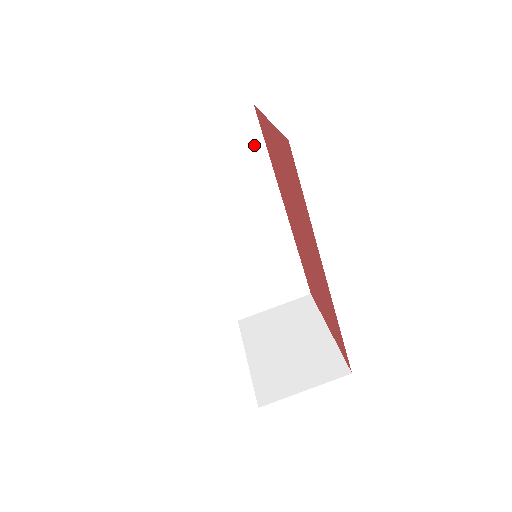
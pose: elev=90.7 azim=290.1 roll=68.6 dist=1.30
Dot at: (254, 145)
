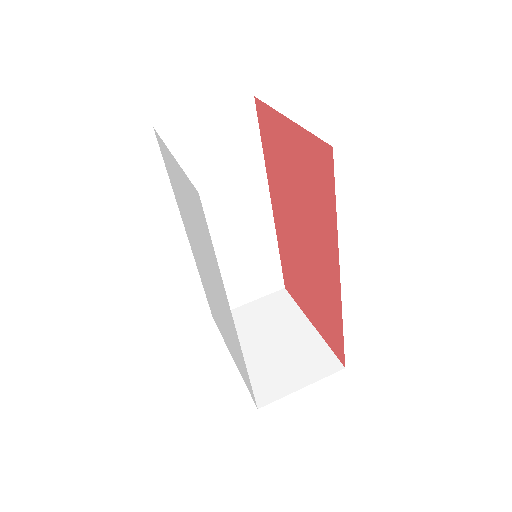
Dot at: (249, 139)
